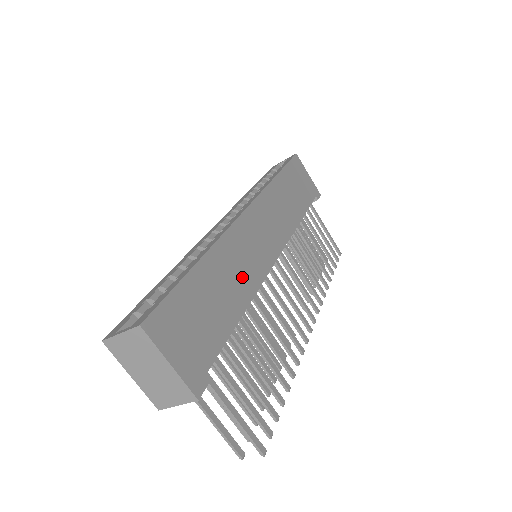
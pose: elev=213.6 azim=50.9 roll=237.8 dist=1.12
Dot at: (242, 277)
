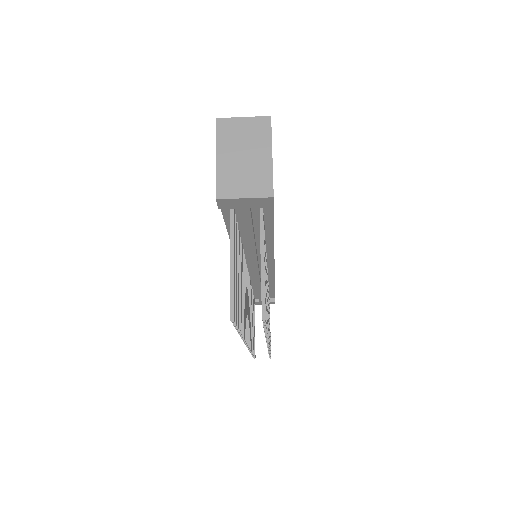
Dot at: occluded
